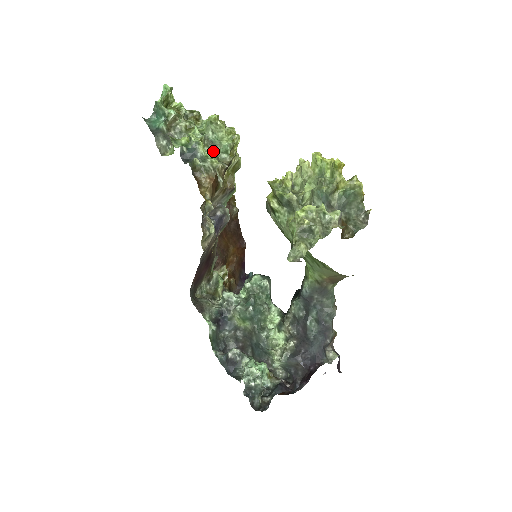
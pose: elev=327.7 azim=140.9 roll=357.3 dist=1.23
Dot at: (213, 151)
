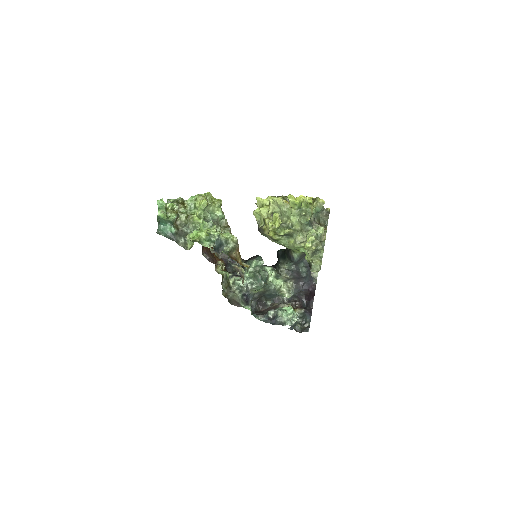
Dot at: (220, 227)
